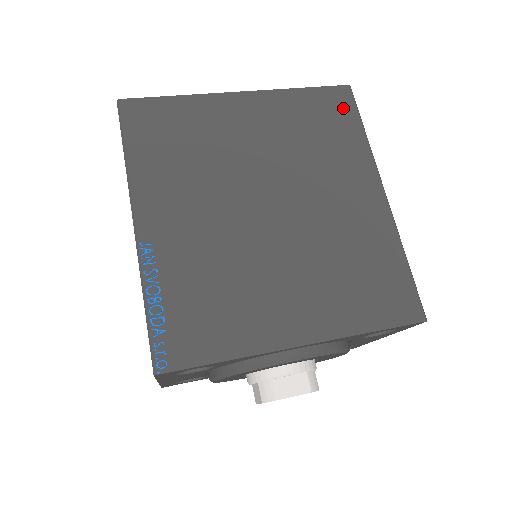
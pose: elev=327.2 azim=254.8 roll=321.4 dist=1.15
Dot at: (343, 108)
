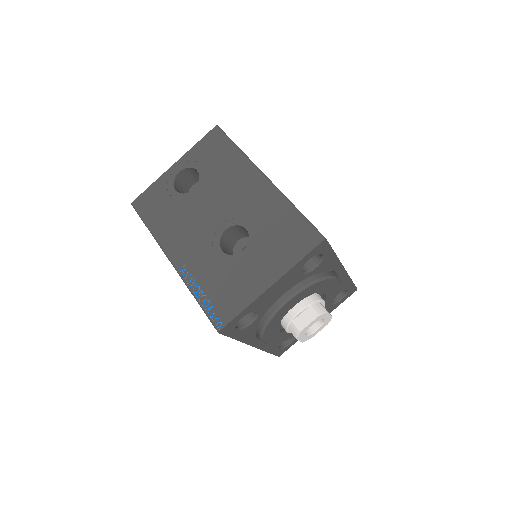
Dot at: occluded
